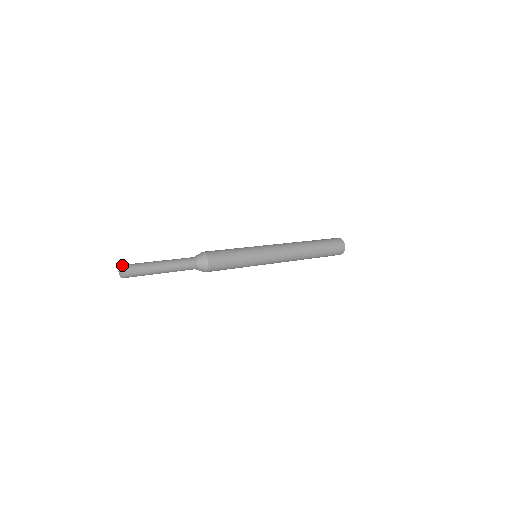
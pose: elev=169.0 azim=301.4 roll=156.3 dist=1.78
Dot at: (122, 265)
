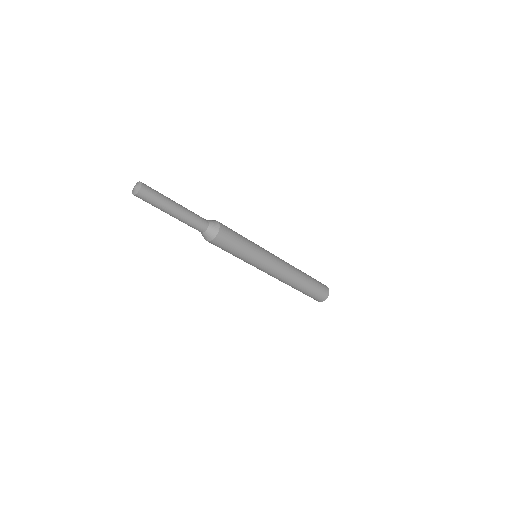
Dot at: occluded
